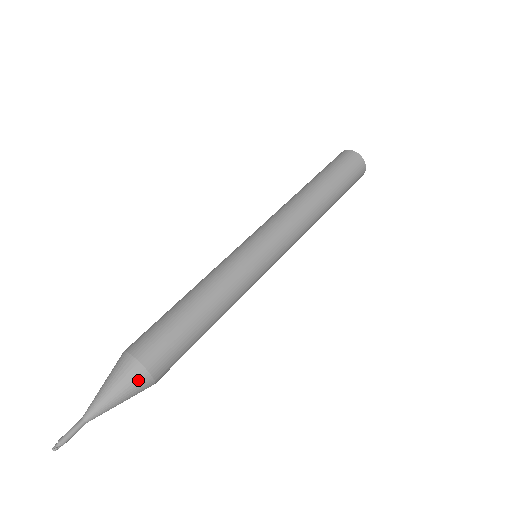
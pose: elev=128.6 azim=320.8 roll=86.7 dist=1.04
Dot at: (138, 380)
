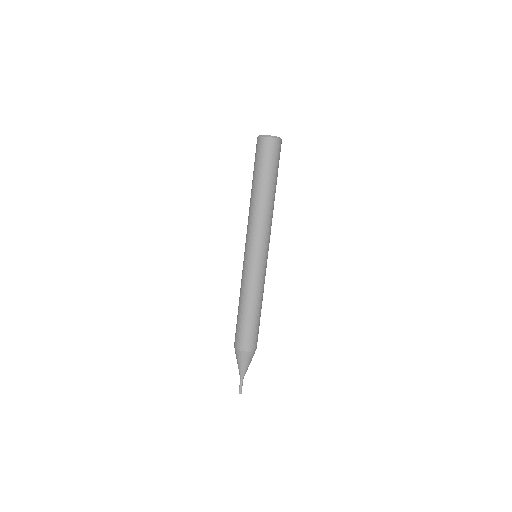
Dot at: occluded
